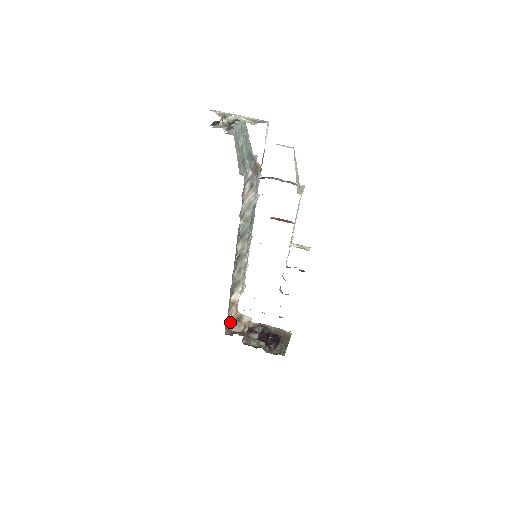
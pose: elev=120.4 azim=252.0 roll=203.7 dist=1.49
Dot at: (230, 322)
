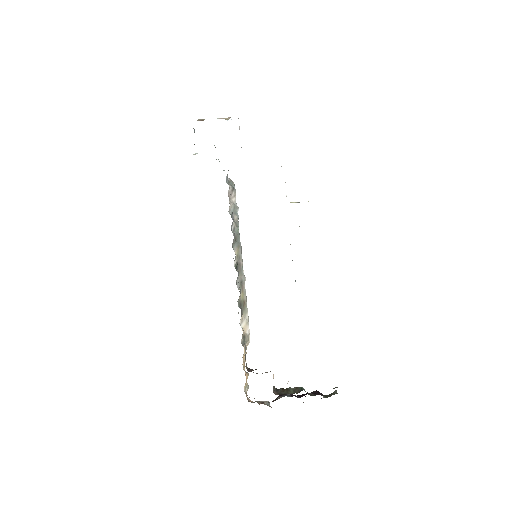
Dot at: occluded
